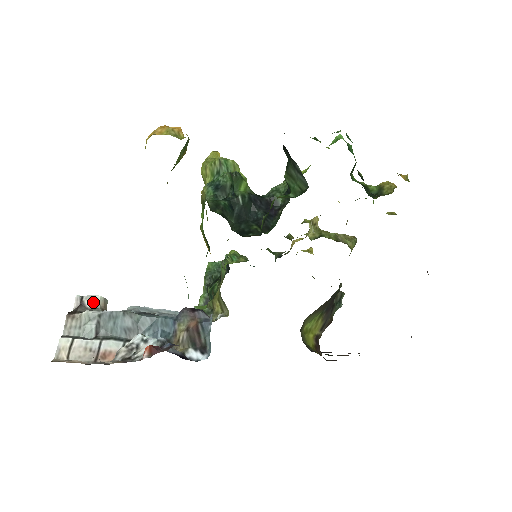
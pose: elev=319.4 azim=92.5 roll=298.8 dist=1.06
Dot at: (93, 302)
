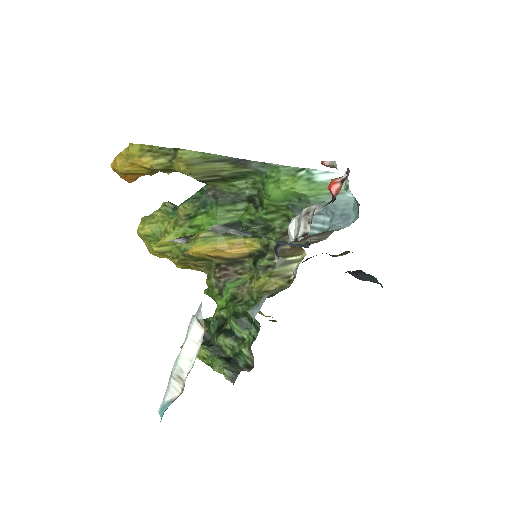
Dot at: occluded
